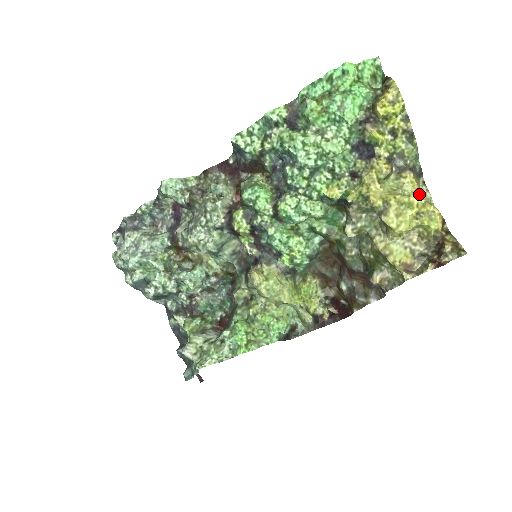
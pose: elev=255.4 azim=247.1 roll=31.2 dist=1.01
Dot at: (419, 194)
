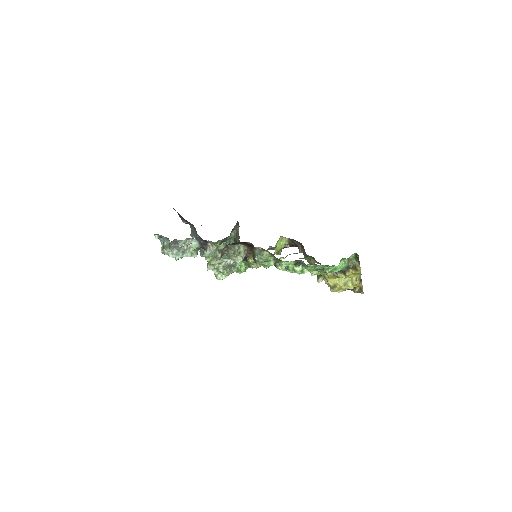
Dot at: occluded
